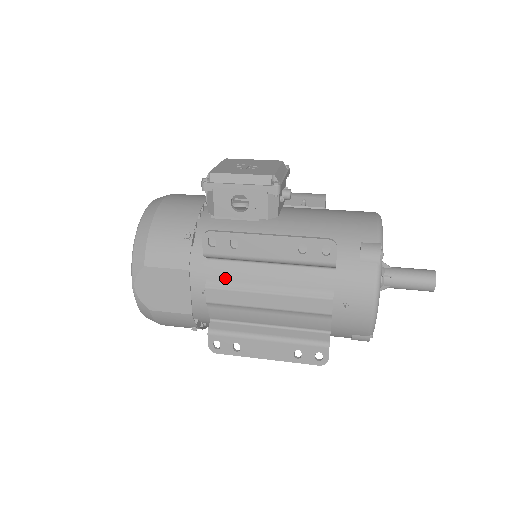
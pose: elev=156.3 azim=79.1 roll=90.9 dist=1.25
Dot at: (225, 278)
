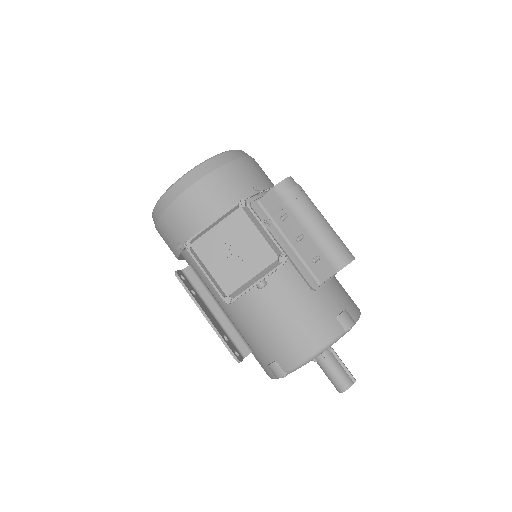
Dot at: occluded
